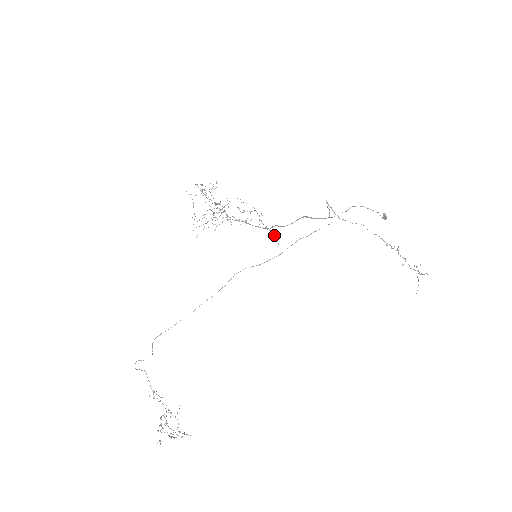
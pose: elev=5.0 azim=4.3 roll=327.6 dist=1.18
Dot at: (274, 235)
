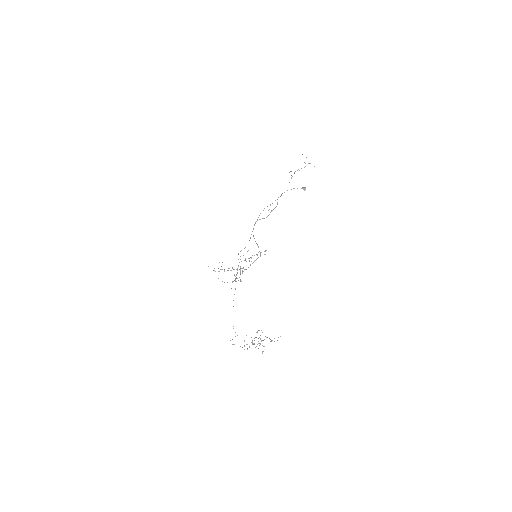
Dot at: occluded
